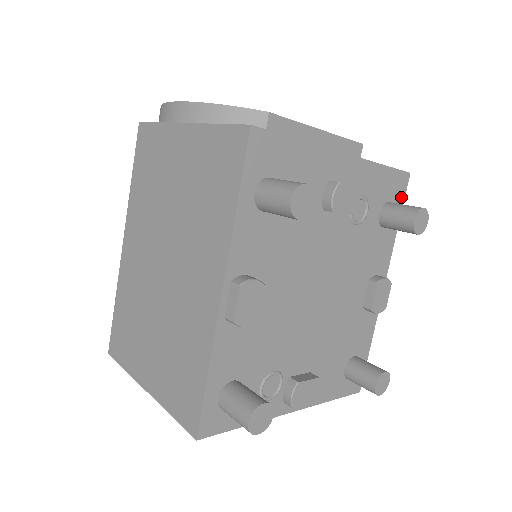
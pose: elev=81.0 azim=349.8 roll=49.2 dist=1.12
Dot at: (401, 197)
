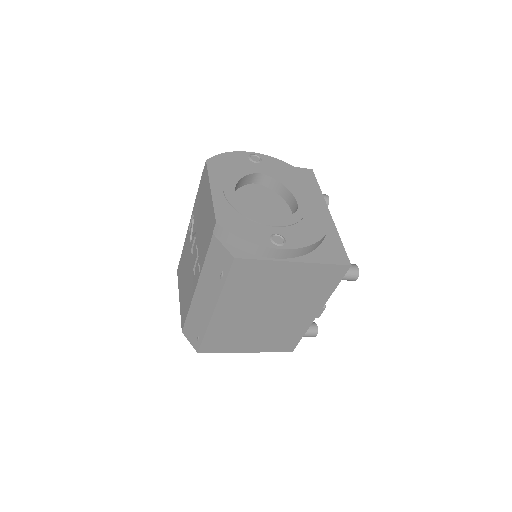
Dot at: occluded
